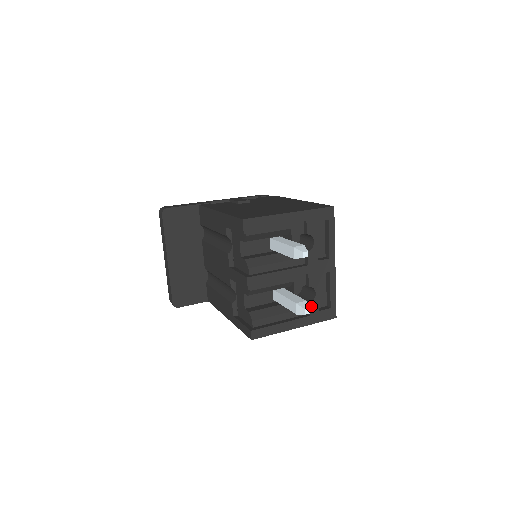
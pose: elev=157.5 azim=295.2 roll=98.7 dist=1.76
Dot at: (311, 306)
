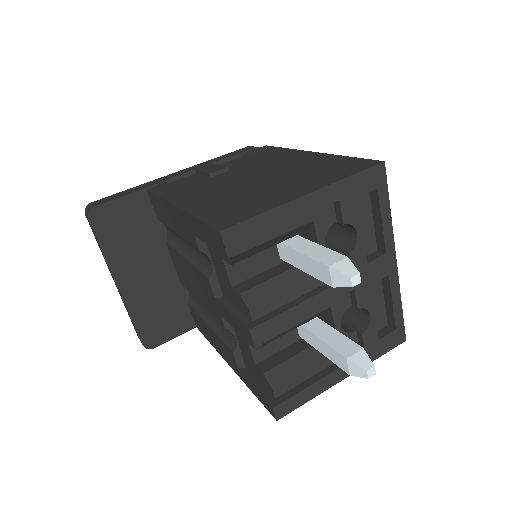
Dot at: (365, 337)
